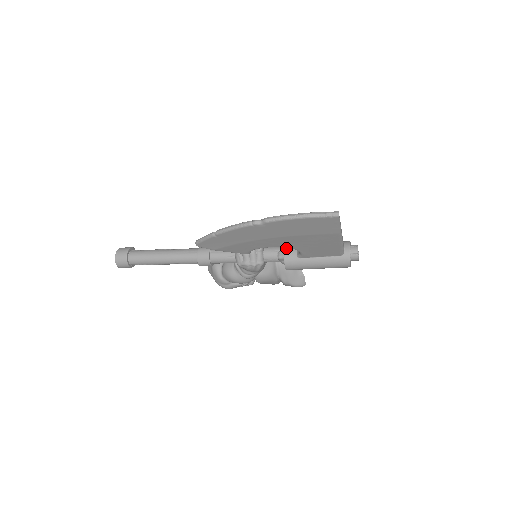
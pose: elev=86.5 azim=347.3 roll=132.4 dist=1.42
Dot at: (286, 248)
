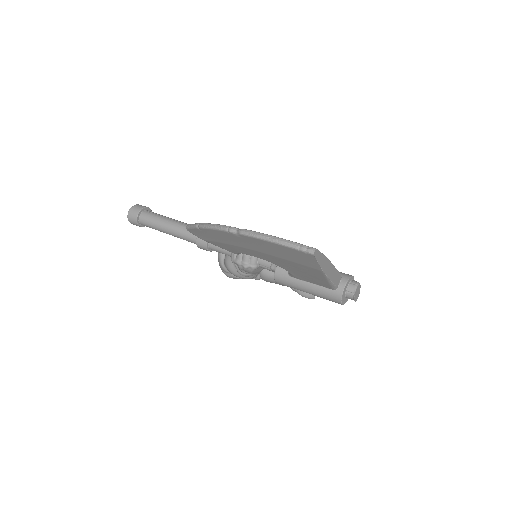
Dot at: occluded
